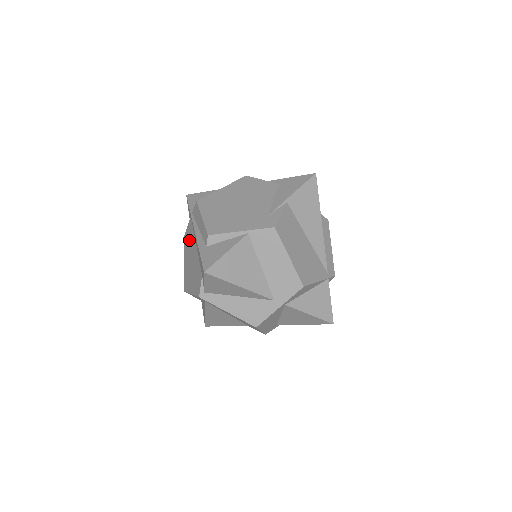
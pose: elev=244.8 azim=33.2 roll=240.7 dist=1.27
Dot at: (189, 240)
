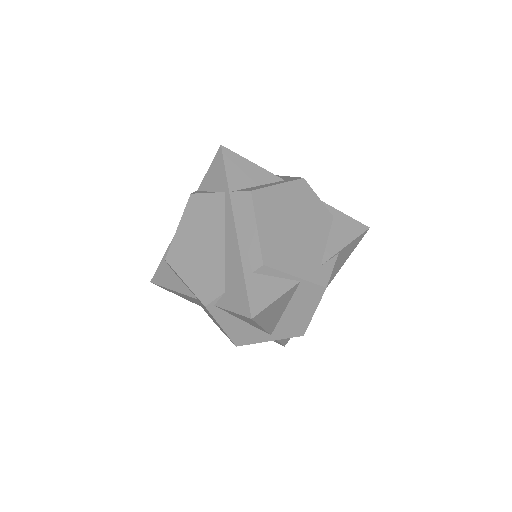
Dot at: (208, 216)
